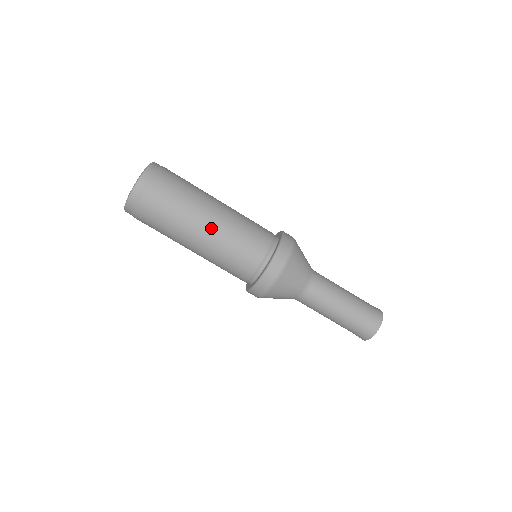
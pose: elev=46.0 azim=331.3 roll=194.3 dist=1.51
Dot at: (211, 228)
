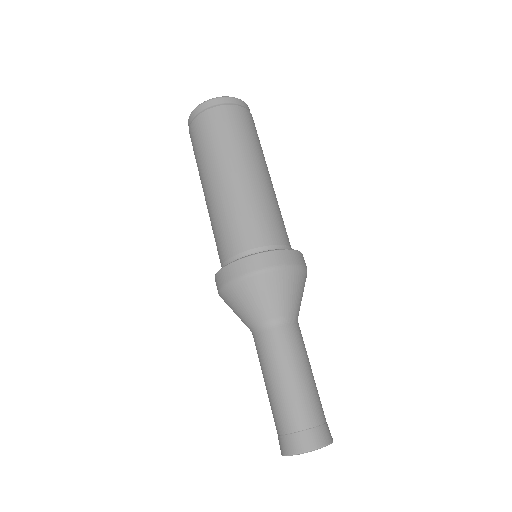
Dot at: (224, 184)
